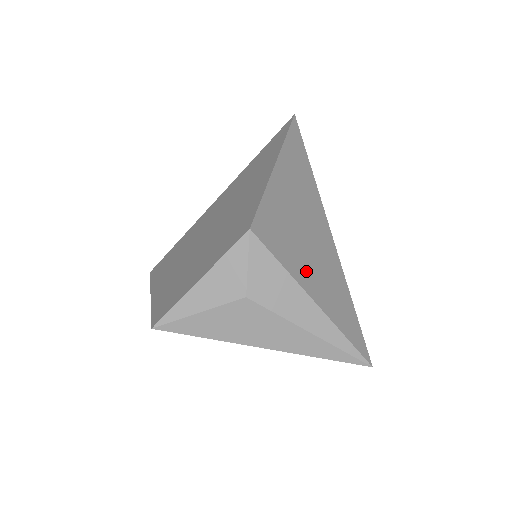
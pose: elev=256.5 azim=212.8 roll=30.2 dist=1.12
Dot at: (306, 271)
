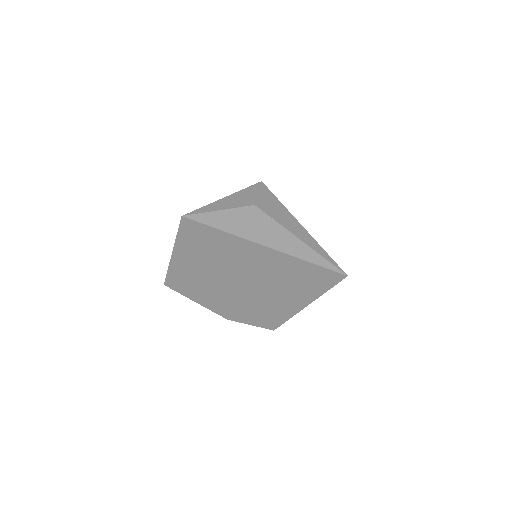
Dot at: occluded
